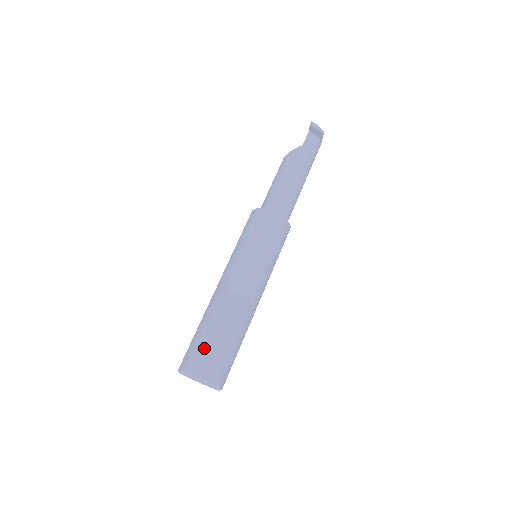
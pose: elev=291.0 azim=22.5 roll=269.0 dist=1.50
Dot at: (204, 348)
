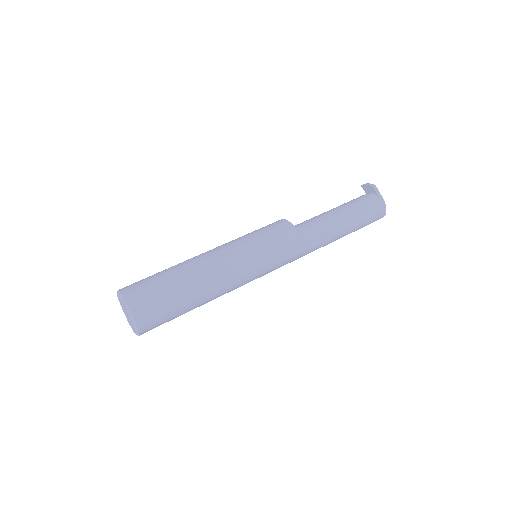
Dot at: occluded
